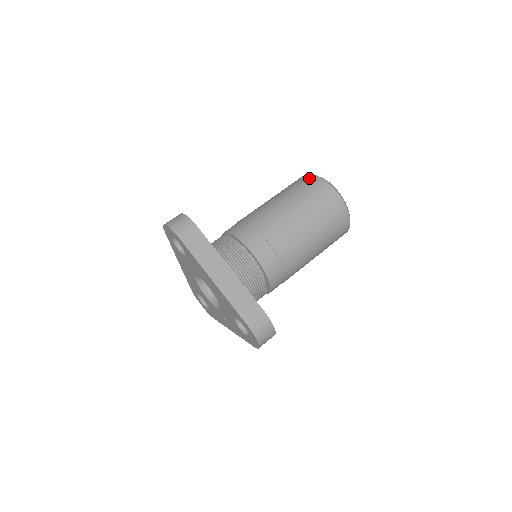
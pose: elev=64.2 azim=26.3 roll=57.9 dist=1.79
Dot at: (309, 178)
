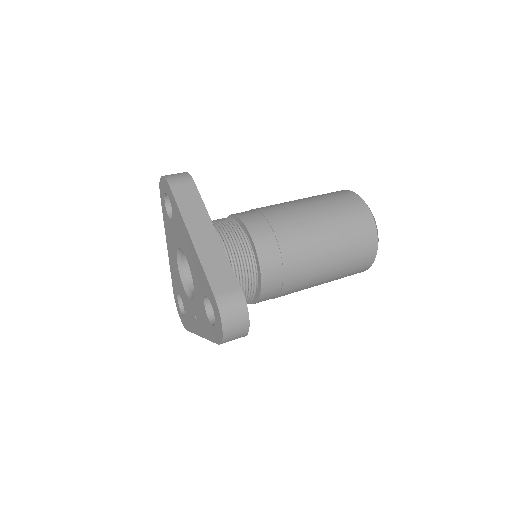
Dot at: (339, 191)
